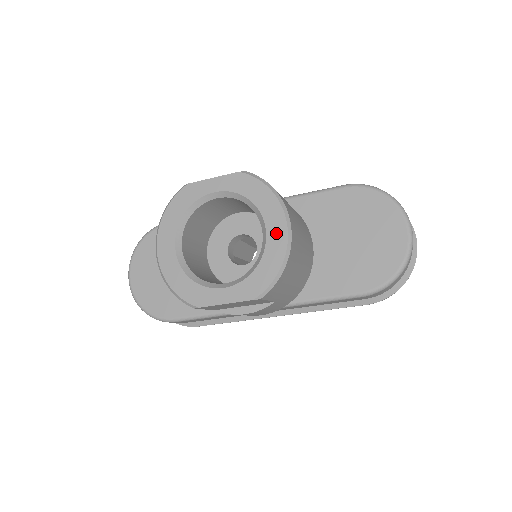
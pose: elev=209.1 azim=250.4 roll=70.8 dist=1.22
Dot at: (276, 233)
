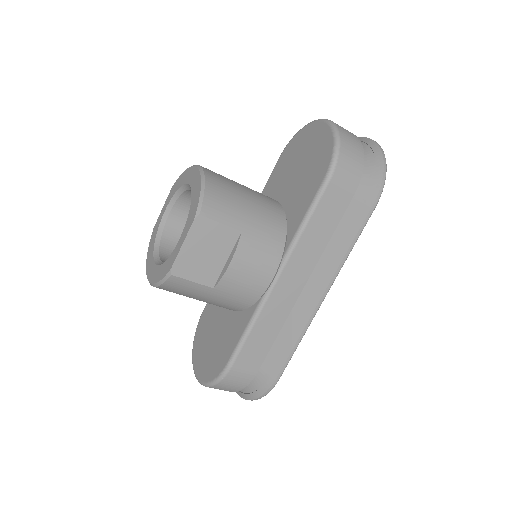
Dot at: (194, 178)
